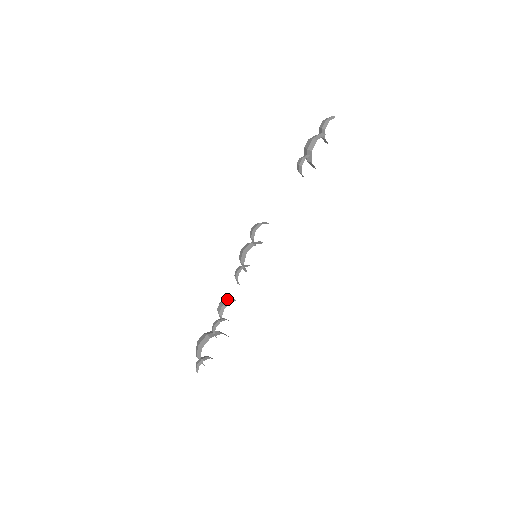
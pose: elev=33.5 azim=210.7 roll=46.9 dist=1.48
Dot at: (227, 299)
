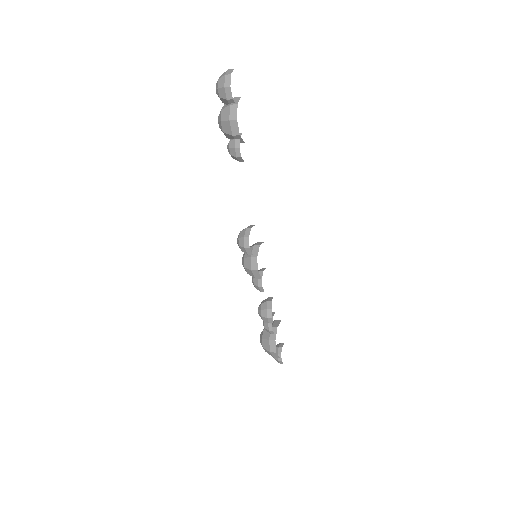
Dot at: (264, 307)
